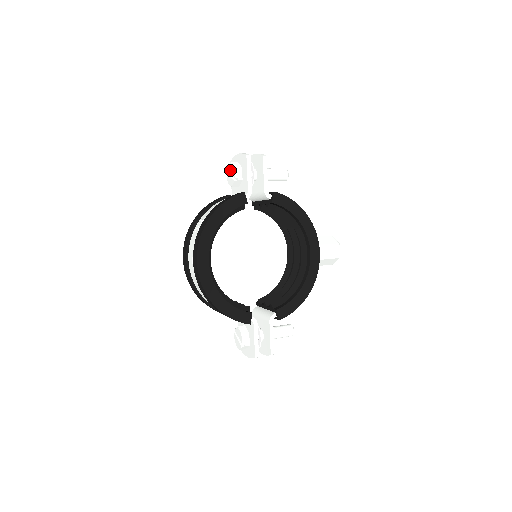
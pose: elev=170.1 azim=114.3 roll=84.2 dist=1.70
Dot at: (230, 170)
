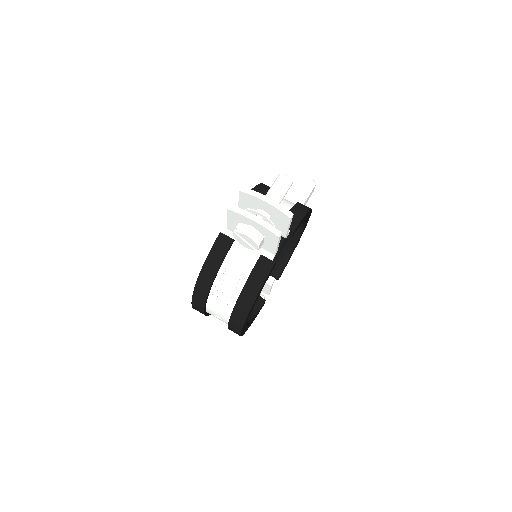
Dot at: (246, 240)
